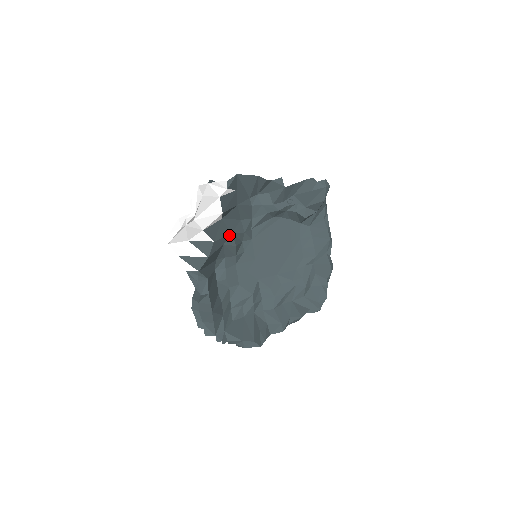
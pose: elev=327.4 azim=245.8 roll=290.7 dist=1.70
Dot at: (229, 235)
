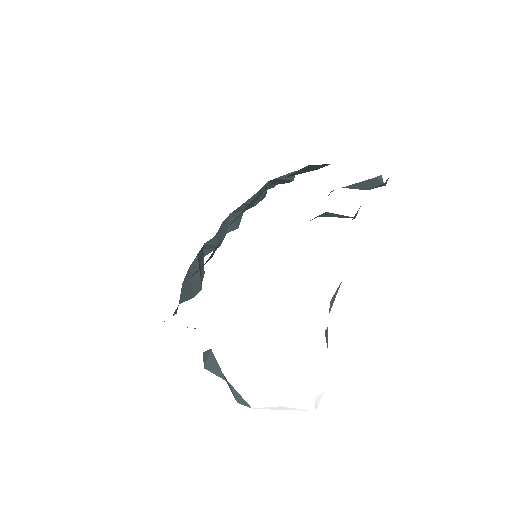
Dot at: occluded
